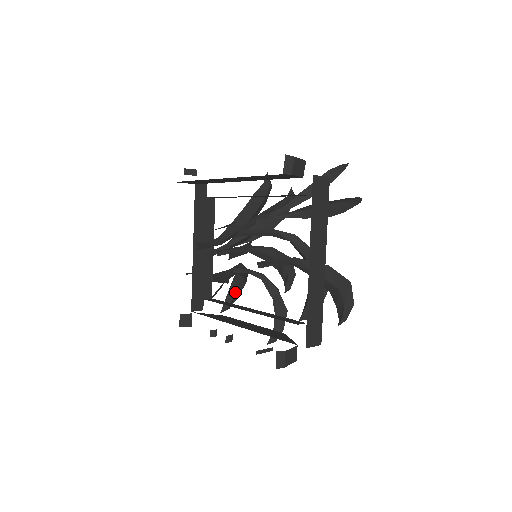
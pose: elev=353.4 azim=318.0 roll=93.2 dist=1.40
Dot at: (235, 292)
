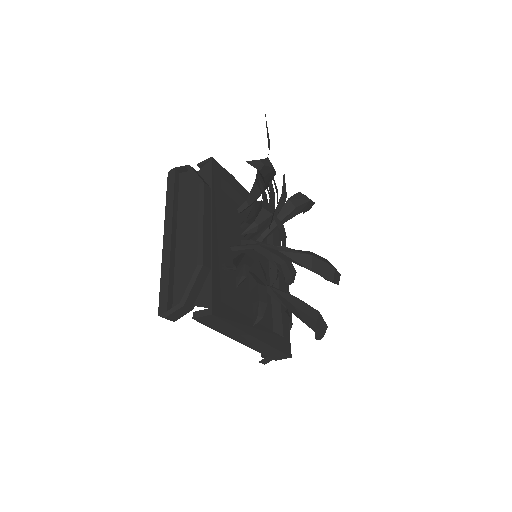
Dot at: occluded
